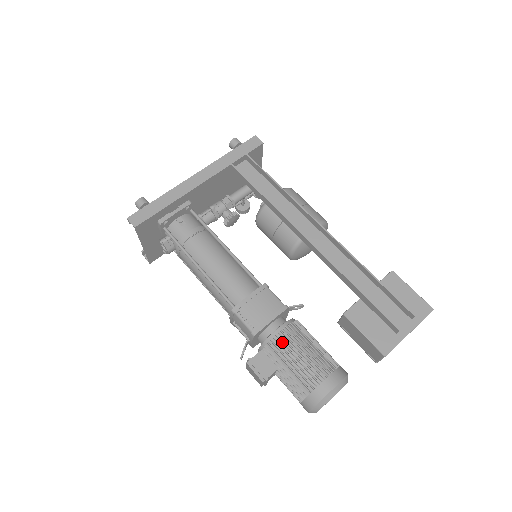
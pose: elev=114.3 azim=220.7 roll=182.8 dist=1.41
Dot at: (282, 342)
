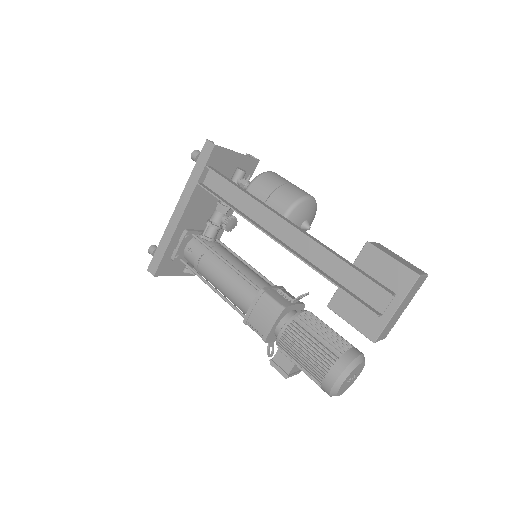
Dot at: (285, 344)
